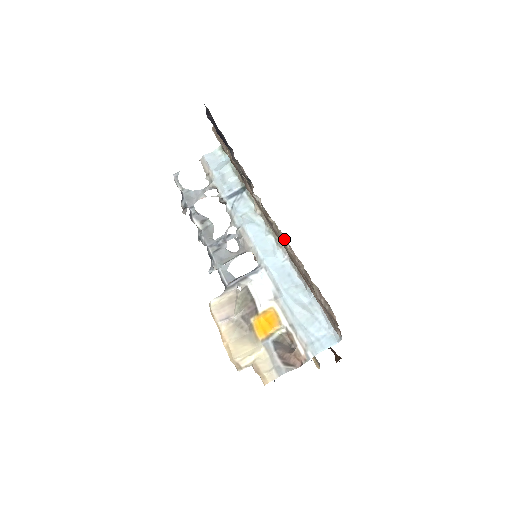
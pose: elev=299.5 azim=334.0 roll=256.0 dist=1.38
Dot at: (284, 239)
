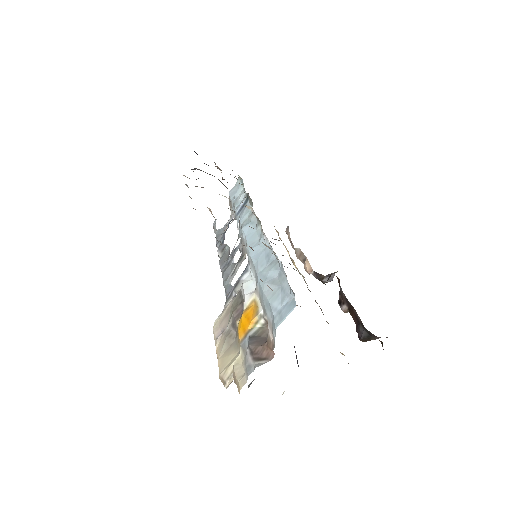
Dot at: (209, 210)
